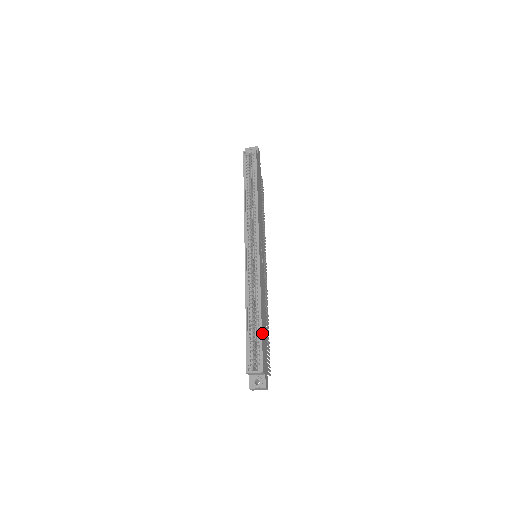
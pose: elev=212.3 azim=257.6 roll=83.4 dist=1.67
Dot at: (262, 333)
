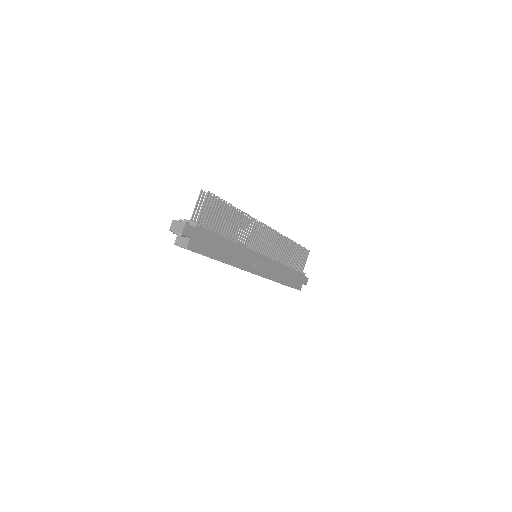
Dot at: (290, 285)
